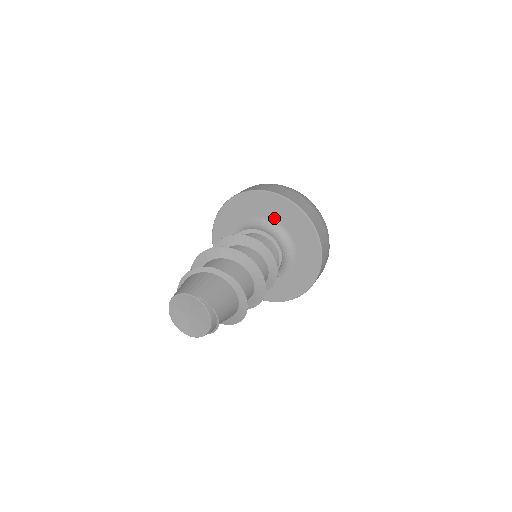
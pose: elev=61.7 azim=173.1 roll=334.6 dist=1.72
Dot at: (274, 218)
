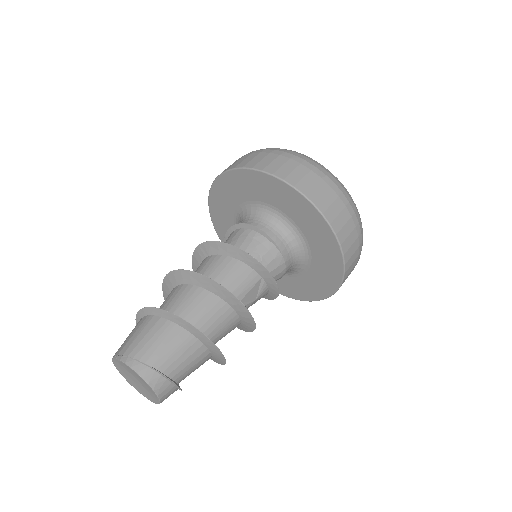
Dot at: (242, 201)
